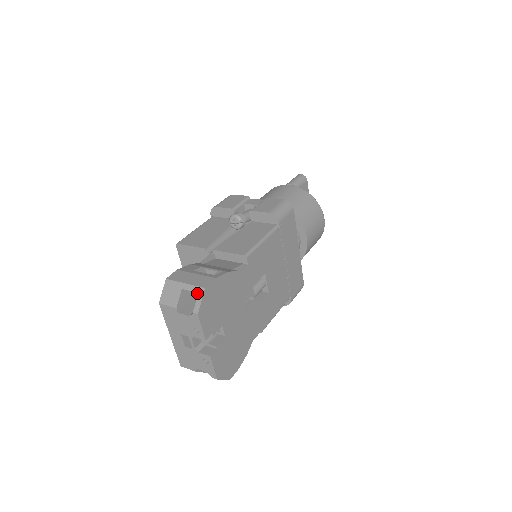
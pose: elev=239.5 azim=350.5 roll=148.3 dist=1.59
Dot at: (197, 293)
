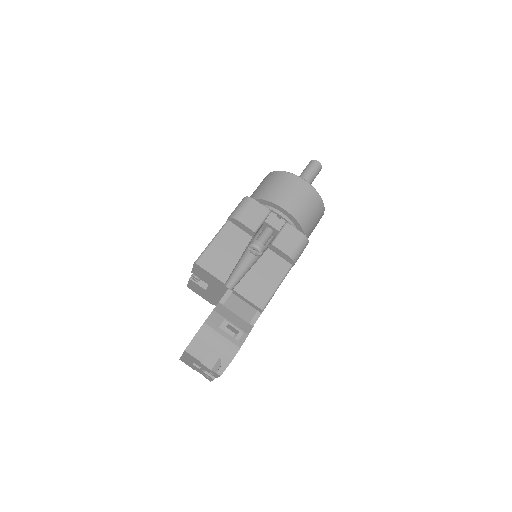
Dot at: (224, 361)
